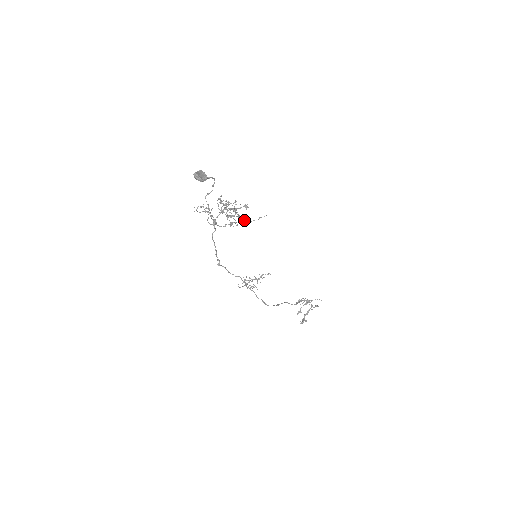
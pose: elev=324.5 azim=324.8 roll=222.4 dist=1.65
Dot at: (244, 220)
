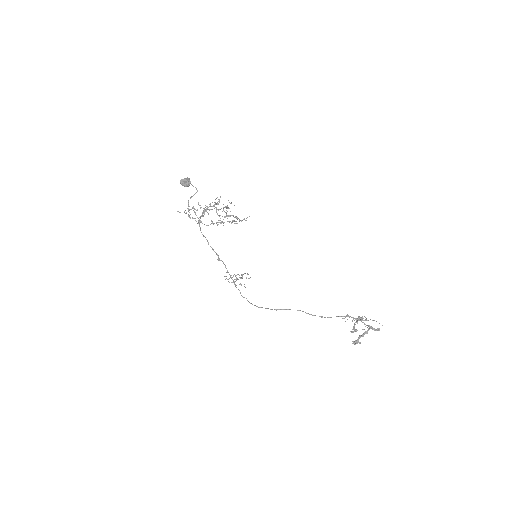
Dot at: occluded
